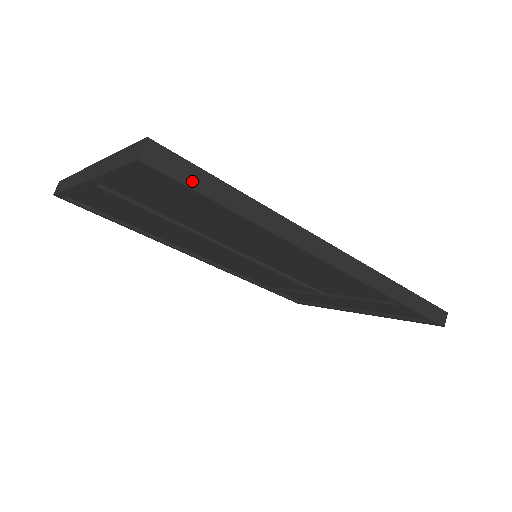
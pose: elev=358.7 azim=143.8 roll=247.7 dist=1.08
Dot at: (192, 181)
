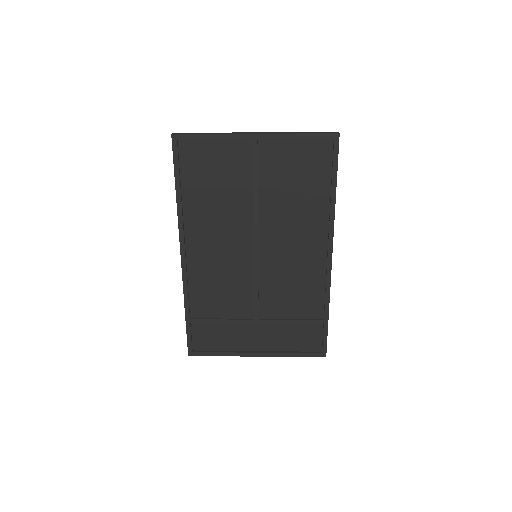
Dot at: (337, 160)
